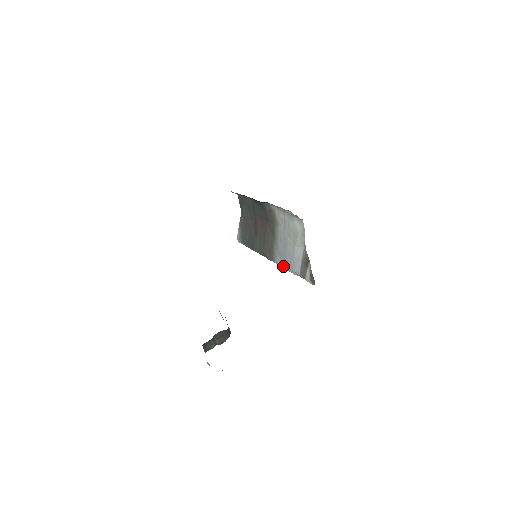
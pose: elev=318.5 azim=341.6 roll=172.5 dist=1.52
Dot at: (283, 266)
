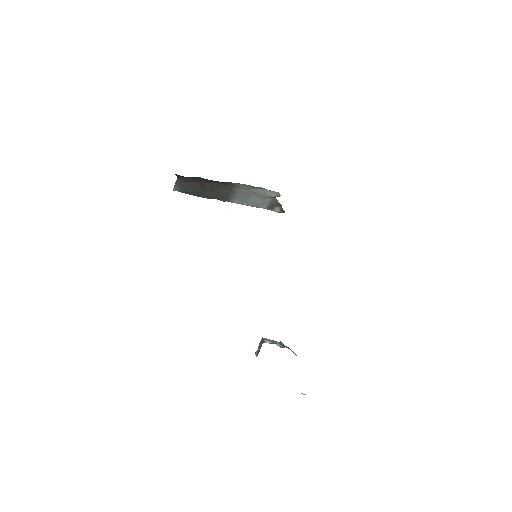
Dot at: (243, 204)
